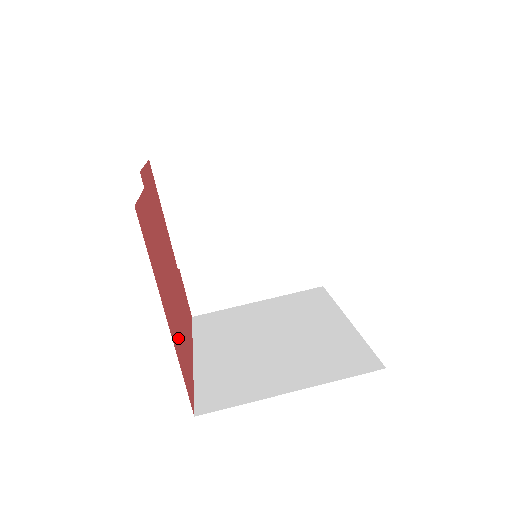
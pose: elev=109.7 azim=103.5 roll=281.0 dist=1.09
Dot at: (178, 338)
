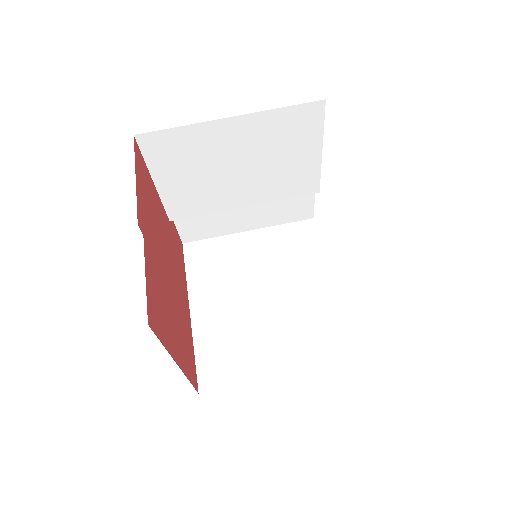
Dot at: (183, 345)
